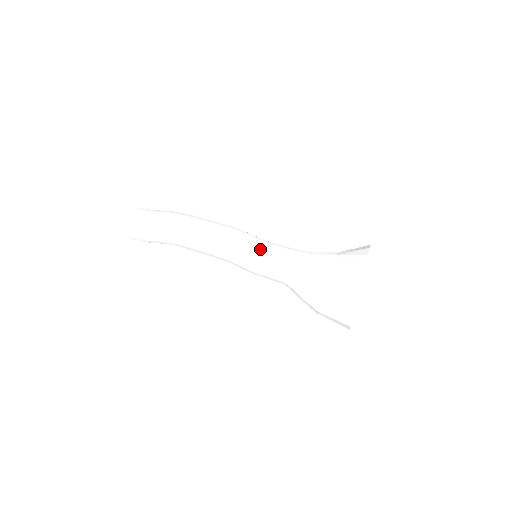
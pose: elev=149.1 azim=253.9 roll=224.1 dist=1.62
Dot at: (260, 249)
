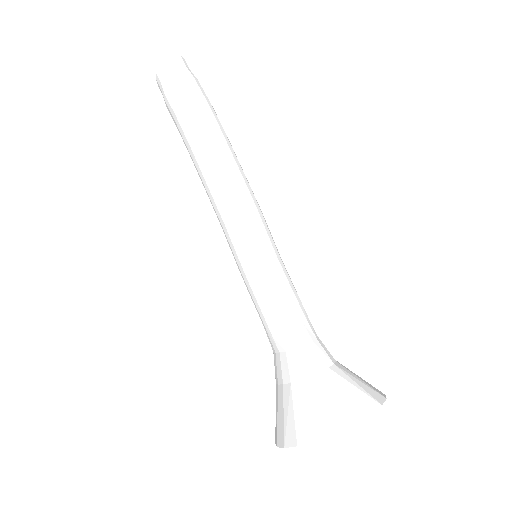
Dot at: (242, 269)
